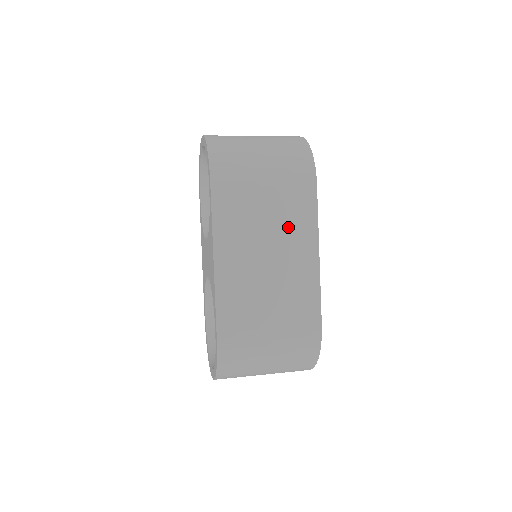
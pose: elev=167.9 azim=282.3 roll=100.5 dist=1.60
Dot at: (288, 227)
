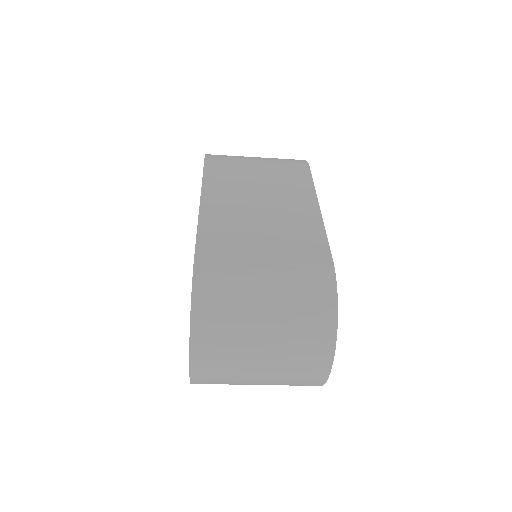
Dot at: (282, 188)
